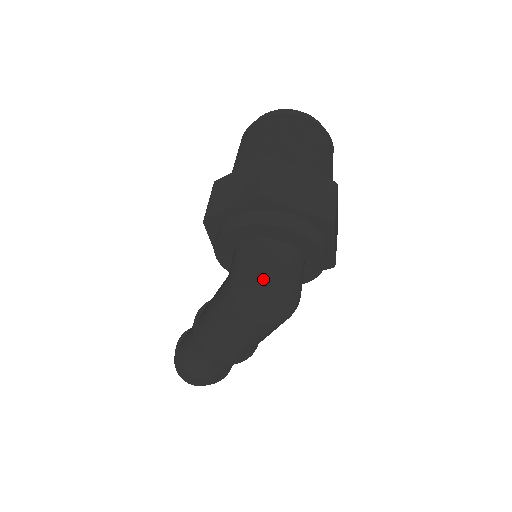
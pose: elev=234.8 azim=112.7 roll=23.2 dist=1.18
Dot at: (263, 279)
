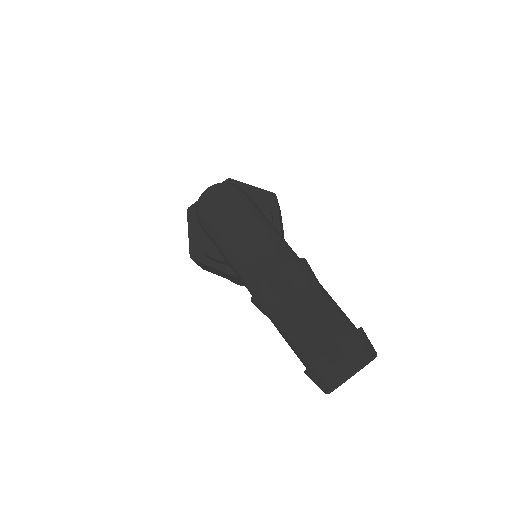
Dot at: occluded
